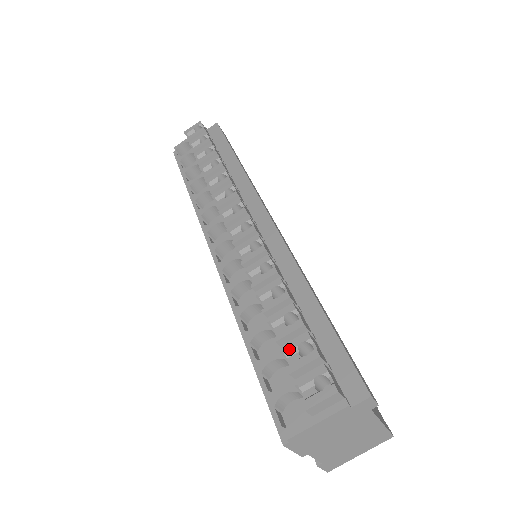
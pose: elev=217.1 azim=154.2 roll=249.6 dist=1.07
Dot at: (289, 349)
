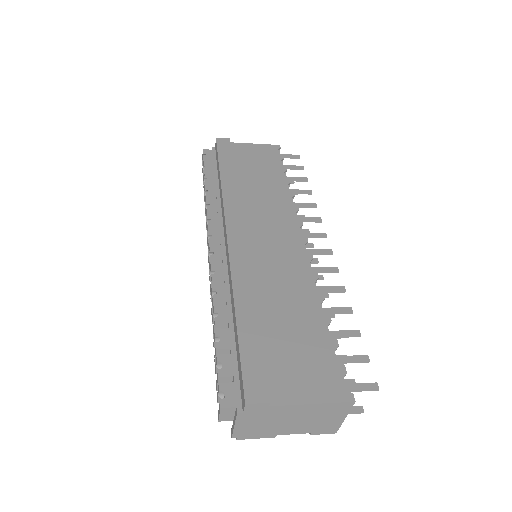
Dot at: (215, 370)
